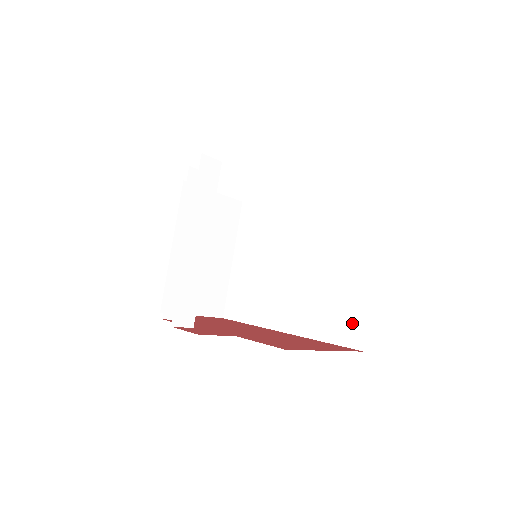
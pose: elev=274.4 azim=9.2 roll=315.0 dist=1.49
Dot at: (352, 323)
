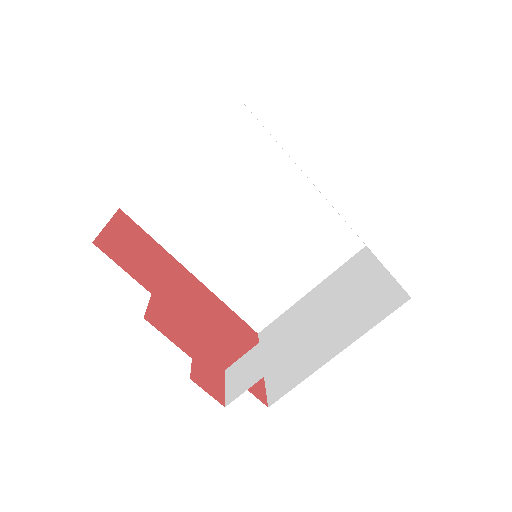
Dot at: (265, 310)
